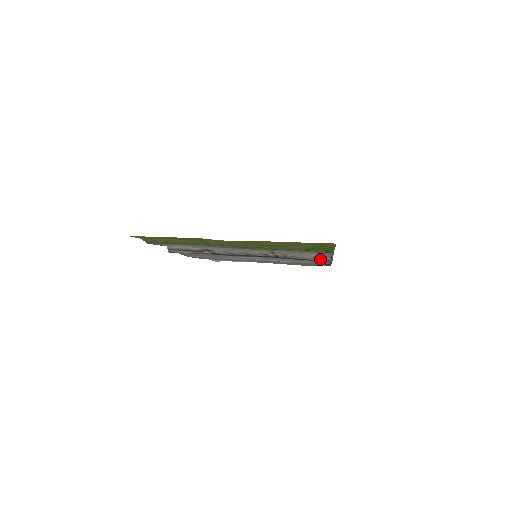
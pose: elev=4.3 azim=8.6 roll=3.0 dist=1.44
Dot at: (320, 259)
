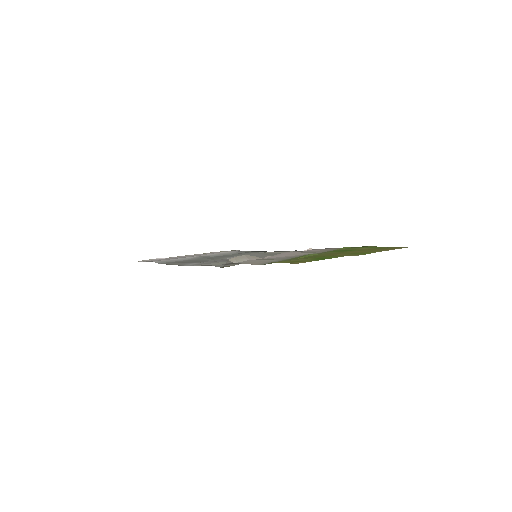
Dot at: occluded
